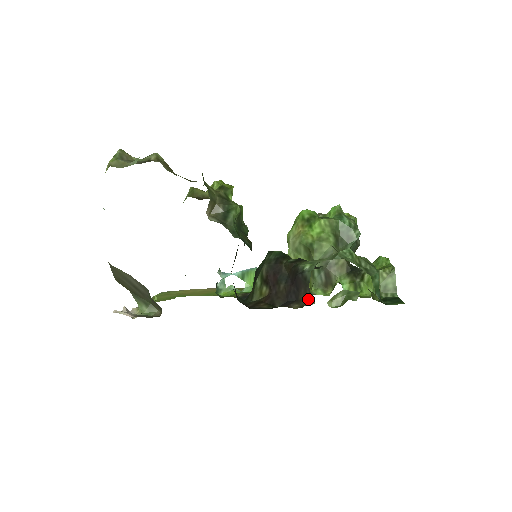
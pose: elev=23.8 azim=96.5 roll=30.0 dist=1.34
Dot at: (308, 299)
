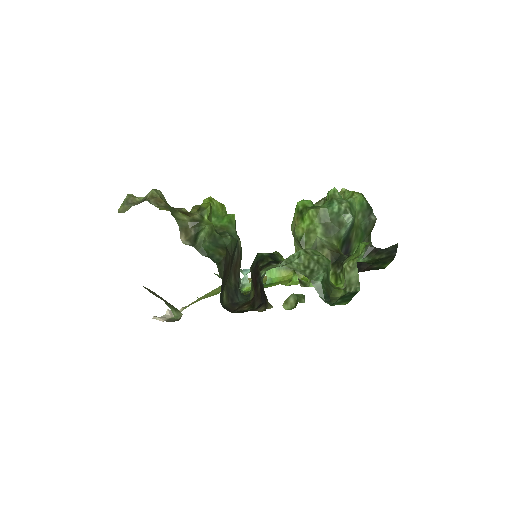
Dot at: (269, 303)
